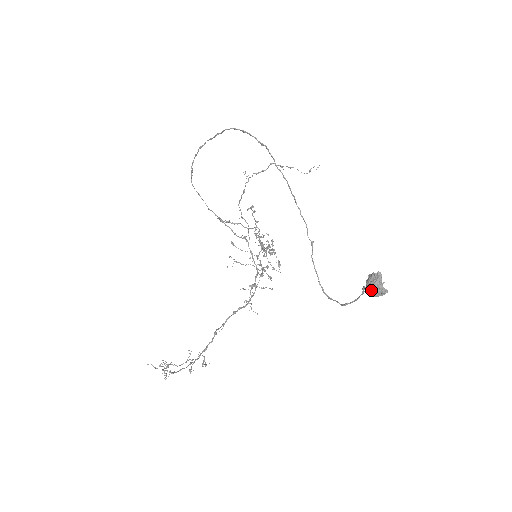
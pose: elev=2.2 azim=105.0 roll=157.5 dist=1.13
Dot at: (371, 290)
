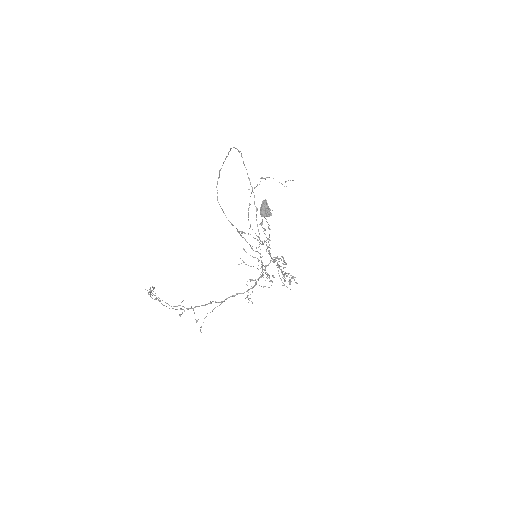
Dot at: (261, 212)
